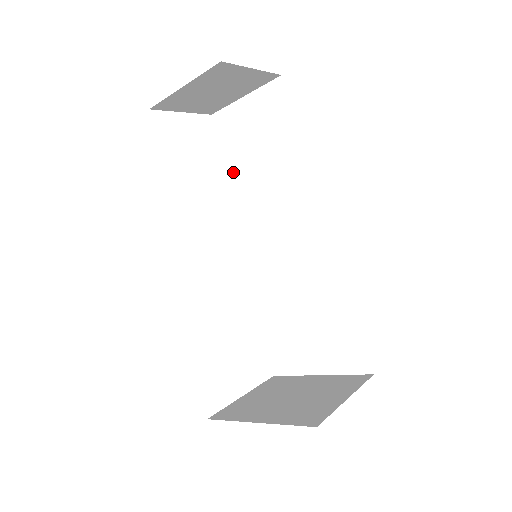
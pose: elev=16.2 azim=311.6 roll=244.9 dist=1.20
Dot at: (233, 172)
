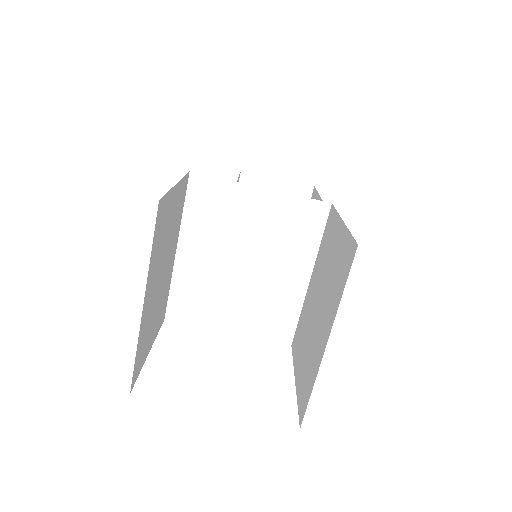
Dot at: occluded
